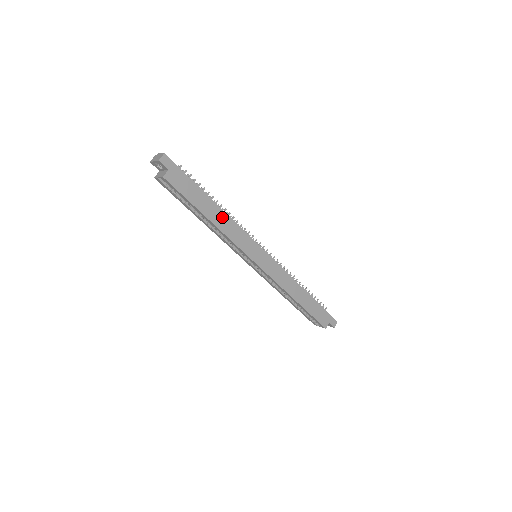
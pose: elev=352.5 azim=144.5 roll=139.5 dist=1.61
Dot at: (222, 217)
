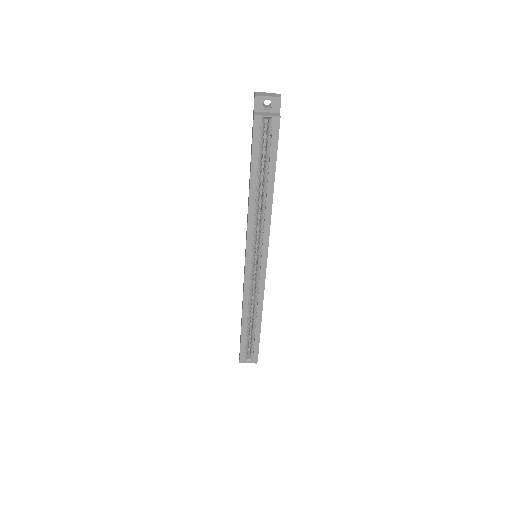
Dot at: occluded
